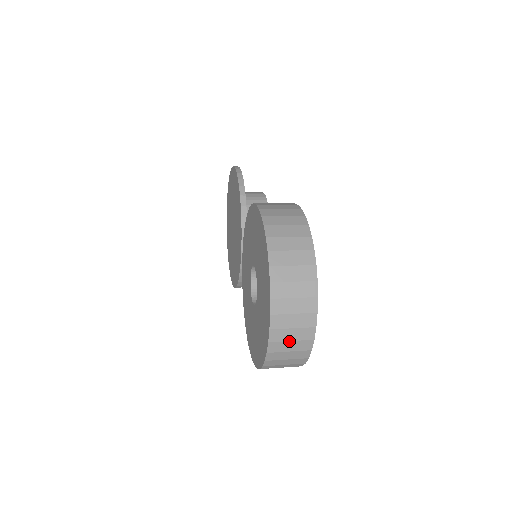
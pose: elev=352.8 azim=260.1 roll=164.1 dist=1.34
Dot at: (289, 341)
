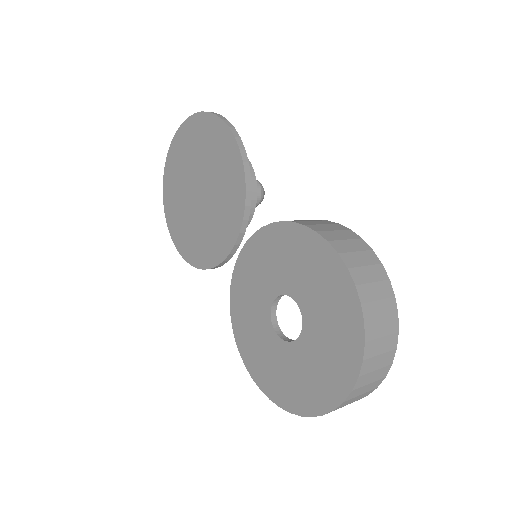
Dot at: (349, 403)
